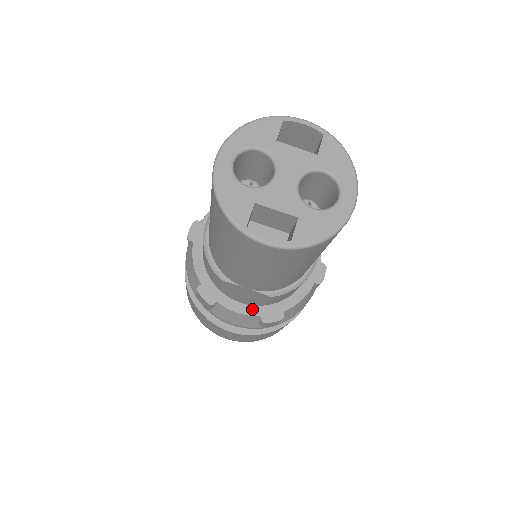
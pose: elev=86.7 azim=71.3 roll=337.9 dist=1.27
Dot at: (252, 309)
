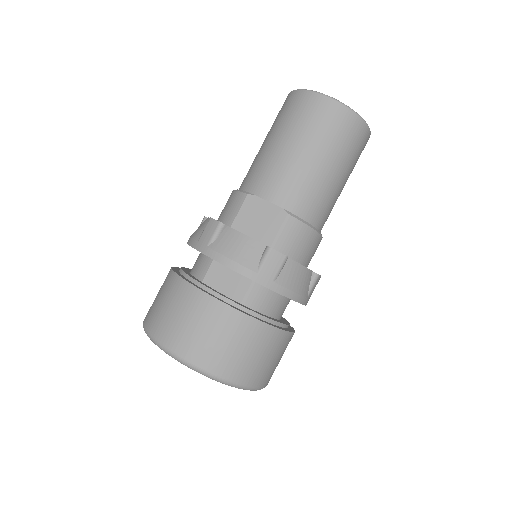
Dot at: (259, 242)
